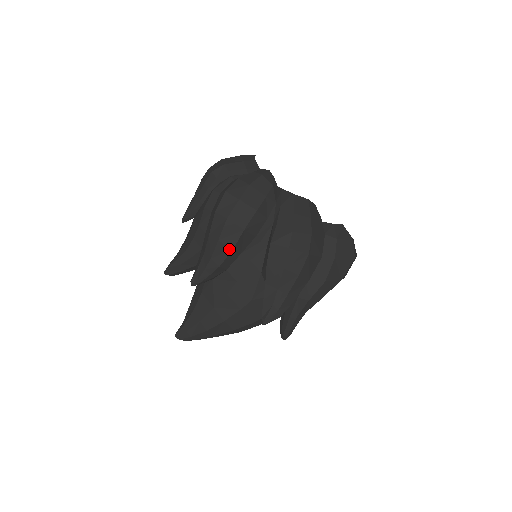
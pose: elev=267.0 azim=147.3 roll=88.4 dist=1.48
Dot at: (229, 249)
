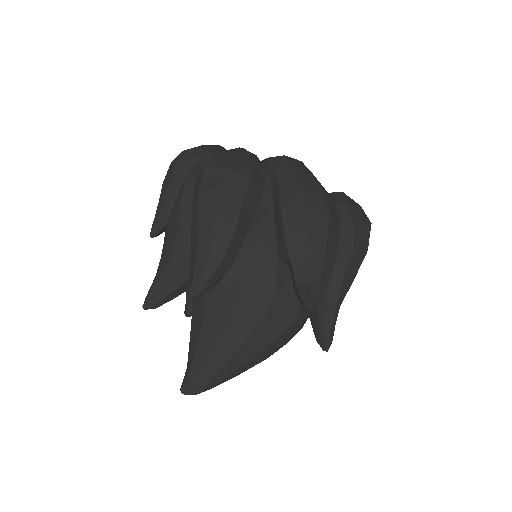
Dot at: (231, 229)
